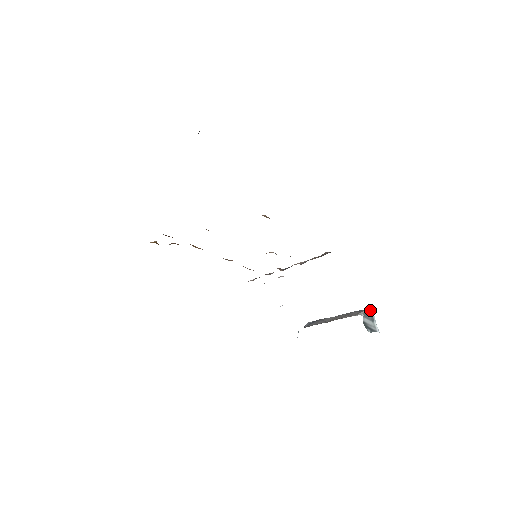
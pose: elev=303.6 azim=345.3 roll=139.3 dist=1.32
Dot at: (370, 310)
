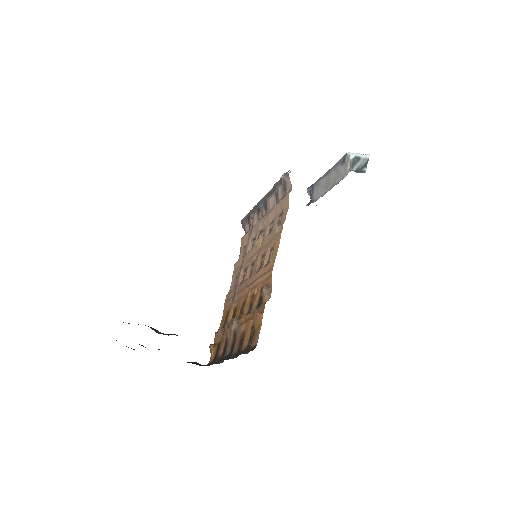
Dot at: (350, 157)
